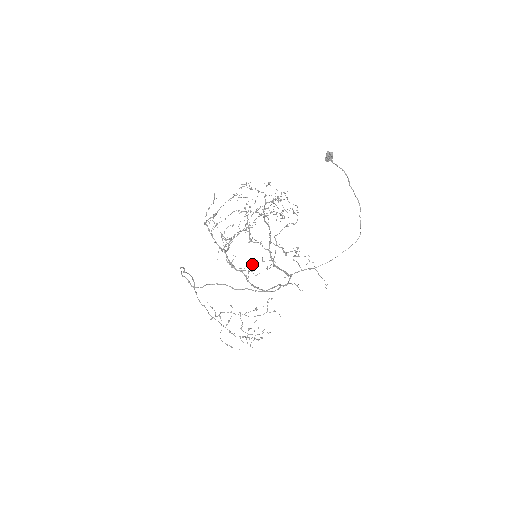
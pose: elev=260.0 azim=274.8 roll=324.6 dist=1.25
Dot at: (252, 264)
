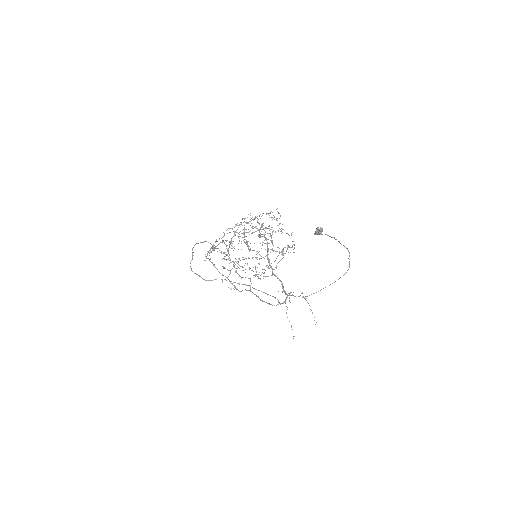
Dot at: (253, 257)
